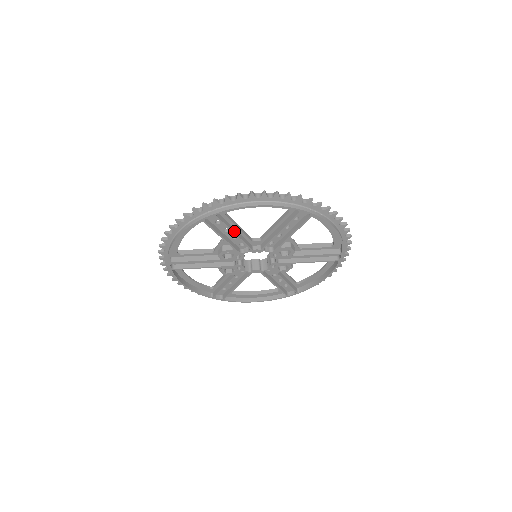
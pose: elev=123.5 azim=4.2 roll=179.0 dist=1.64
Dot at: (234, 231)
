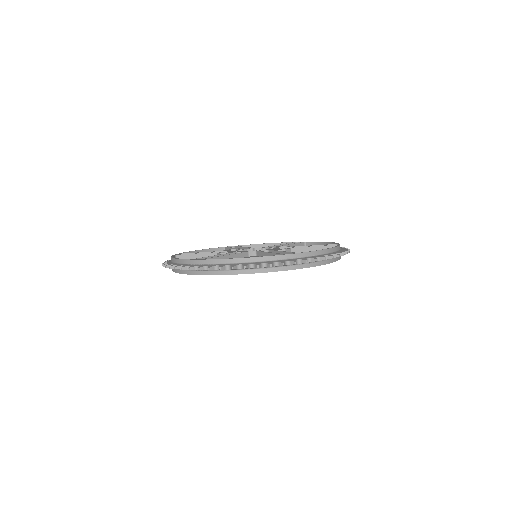
Dot at: occluded
